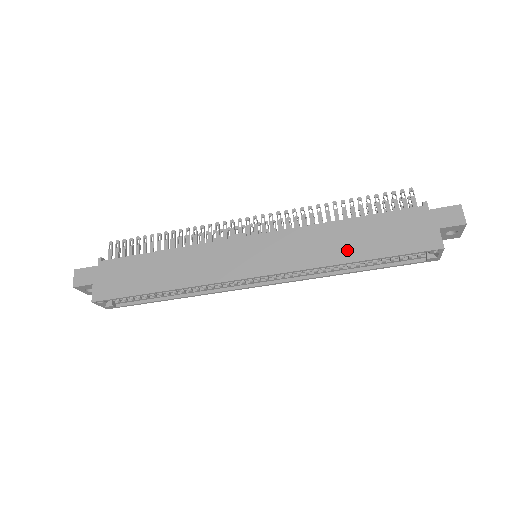
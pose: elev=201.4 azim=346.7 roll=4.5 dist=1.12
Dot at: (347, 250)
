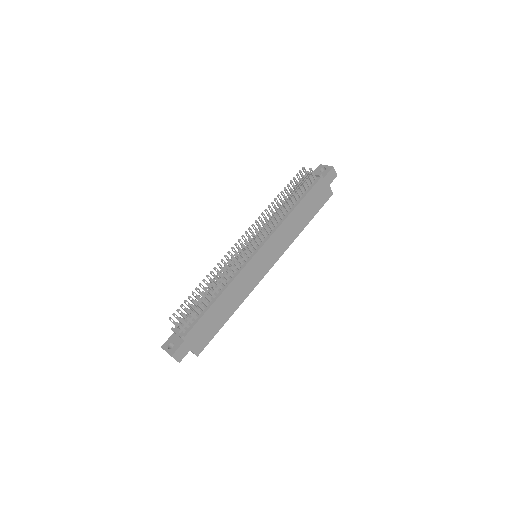
Dot at: (301, 224)
